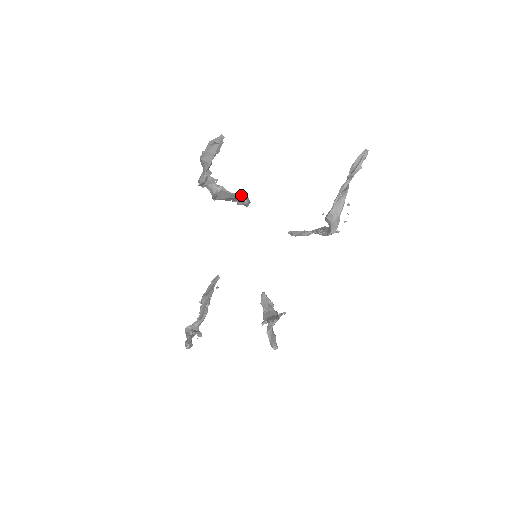
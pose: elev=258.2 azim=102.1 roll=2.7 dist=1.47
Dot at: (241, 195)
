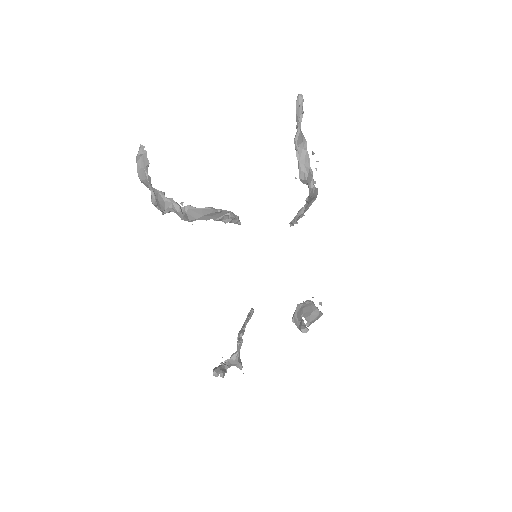
Dot at: (217, 209)
